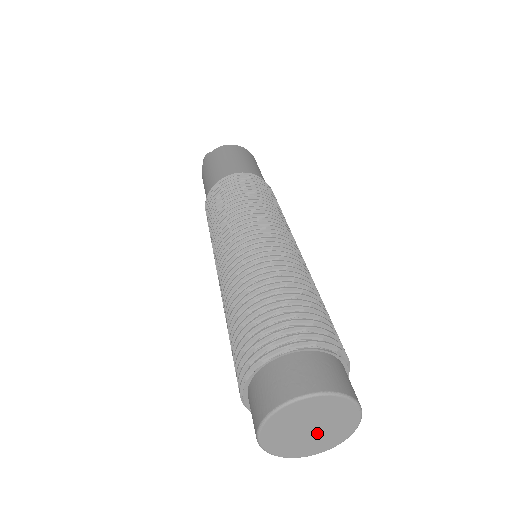
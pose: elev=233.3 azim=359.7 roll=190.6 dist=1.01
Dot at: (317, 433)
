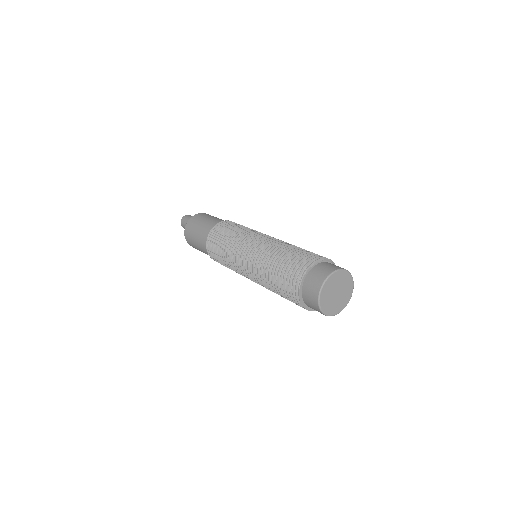
Dot at: (336, 299)
